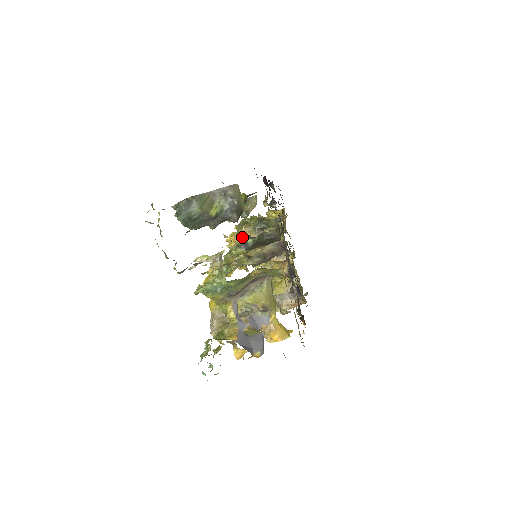
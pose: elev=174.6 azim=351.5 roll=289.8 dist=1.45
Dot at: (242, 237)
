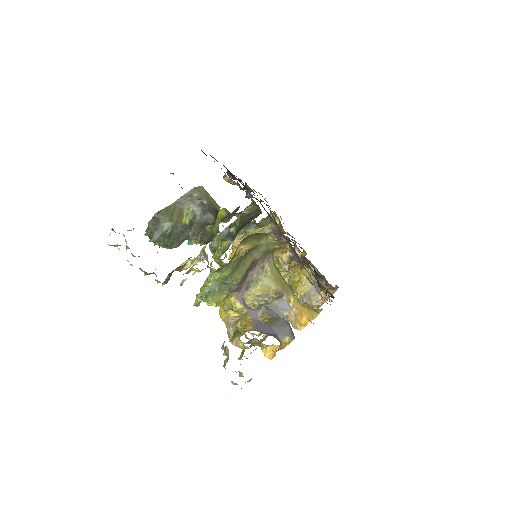
Dot at: occluded
